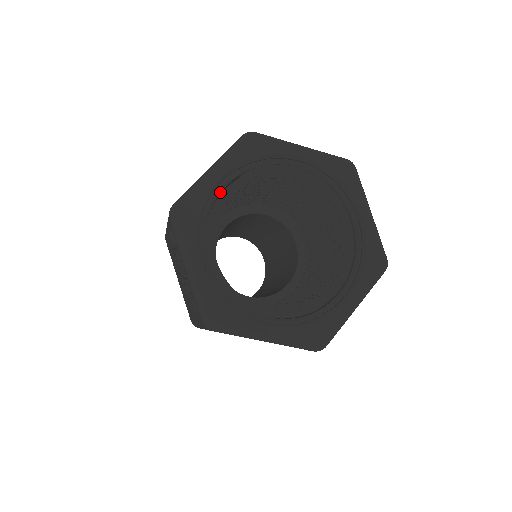
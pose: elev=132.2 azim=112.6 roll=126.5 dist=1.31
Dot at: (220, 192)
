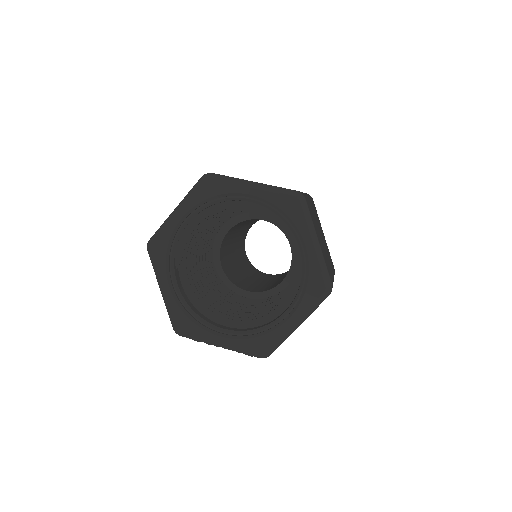
Dot at: (180, 291)
